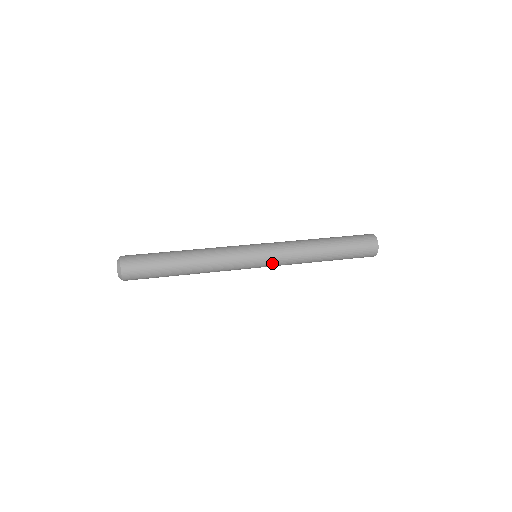
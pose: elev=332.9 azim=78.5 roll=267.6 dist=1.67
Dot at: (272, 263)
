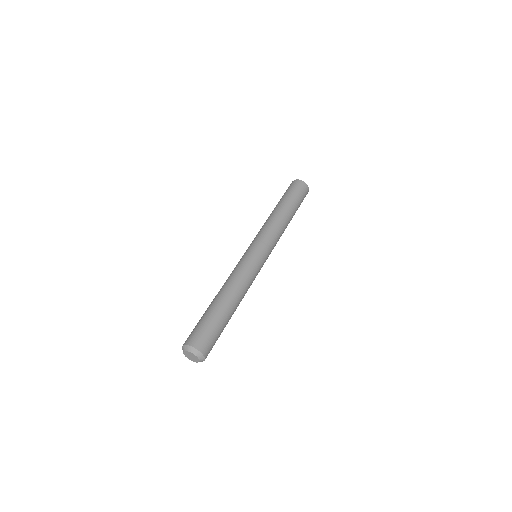
Dot at: (270, 247)
